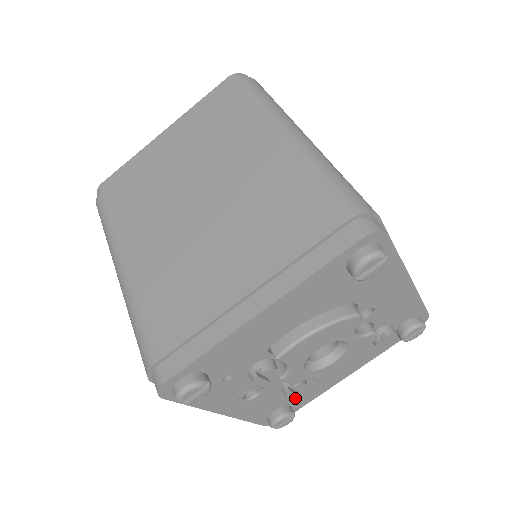
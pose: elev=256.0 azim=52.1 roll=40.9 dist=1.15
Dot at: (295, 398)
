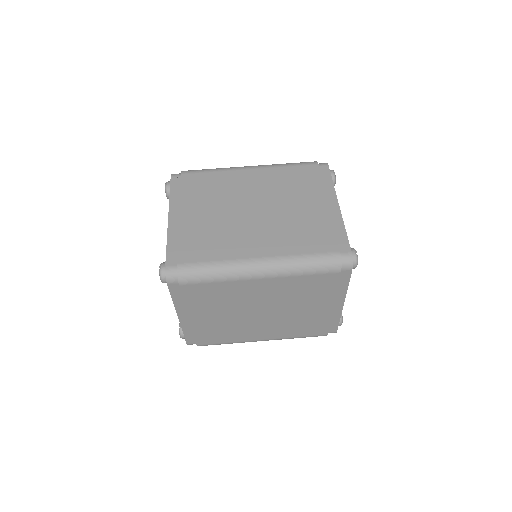
Dot at: occluded
